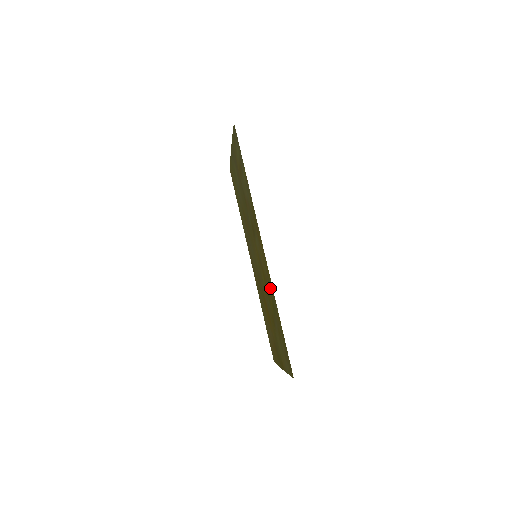
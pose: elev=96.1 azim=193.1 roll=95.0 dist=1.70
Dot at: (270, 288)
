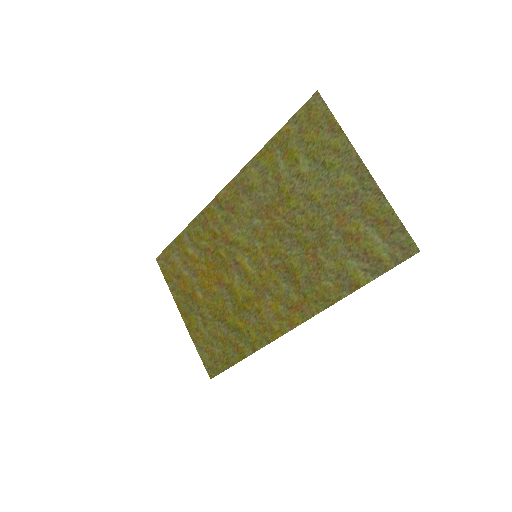
Dot at: (257, 332)
